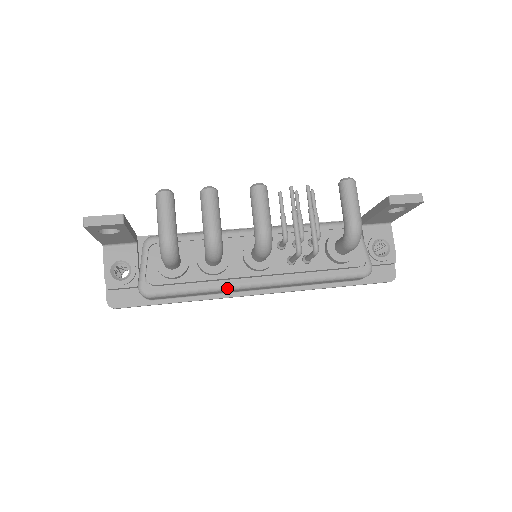
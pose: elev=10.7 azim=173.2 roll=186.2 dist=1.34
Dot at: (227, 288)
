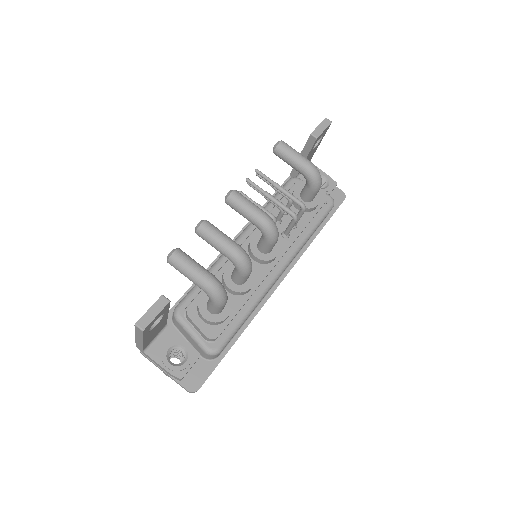
Dot at: (265, 292)
